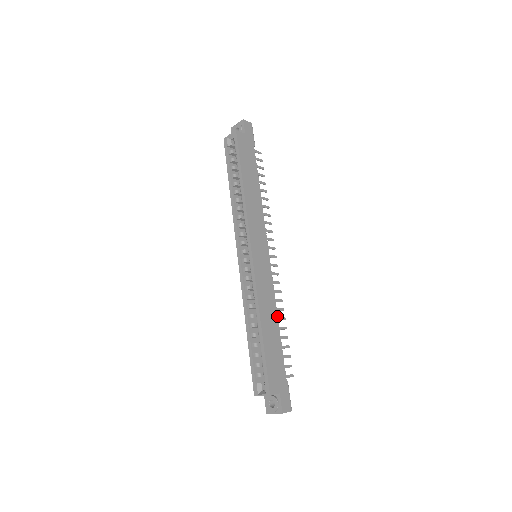
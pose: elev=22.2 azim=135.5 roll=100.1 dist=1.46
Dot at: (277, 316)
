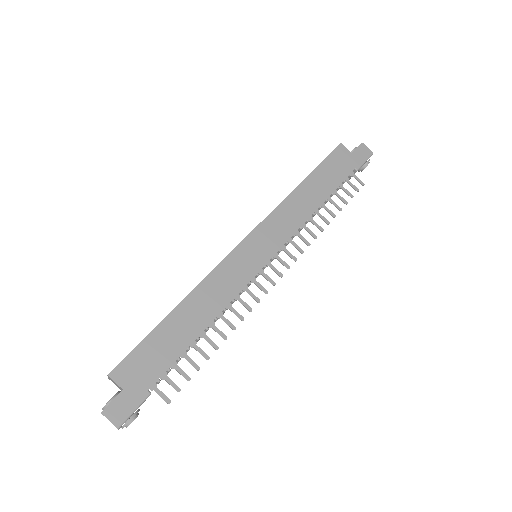
Dot at: (213, 320)
